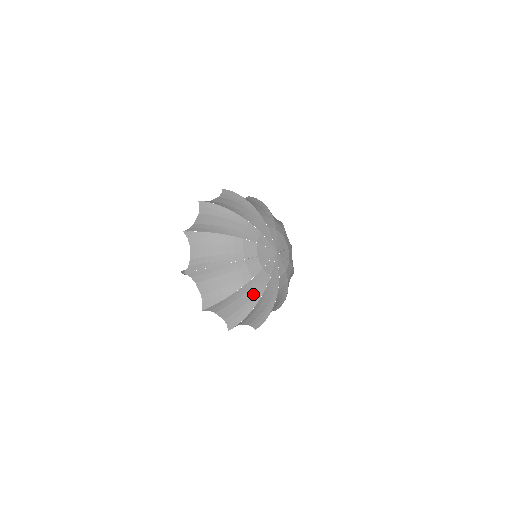
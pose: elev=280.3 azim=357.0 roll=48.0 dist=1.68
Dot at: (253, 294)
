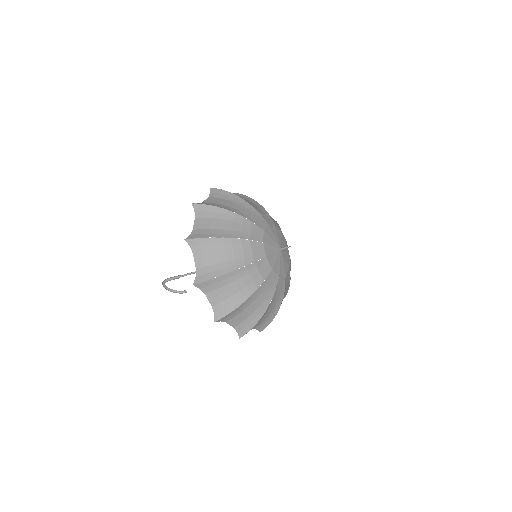
Dot at: (251, 281)
